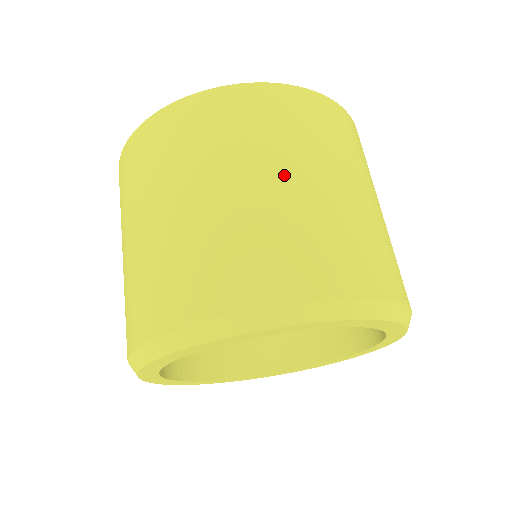
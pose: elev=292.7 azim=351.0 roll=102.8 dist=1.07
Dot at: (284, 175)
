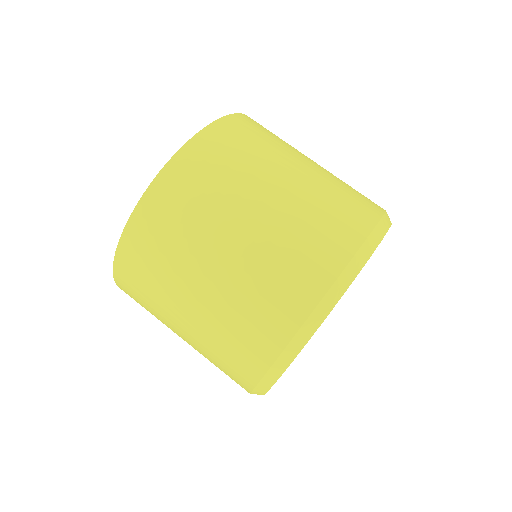
Dot at: (232, 233)
